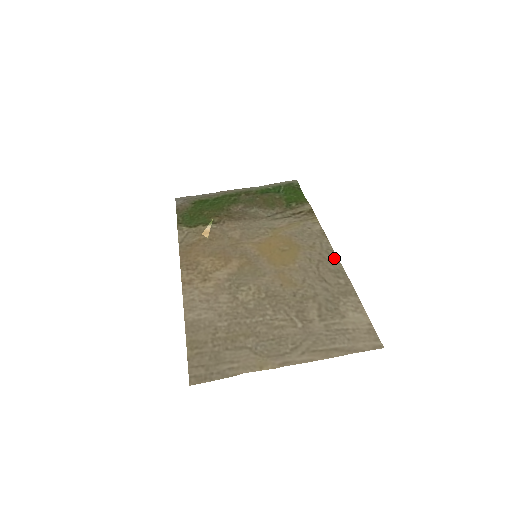
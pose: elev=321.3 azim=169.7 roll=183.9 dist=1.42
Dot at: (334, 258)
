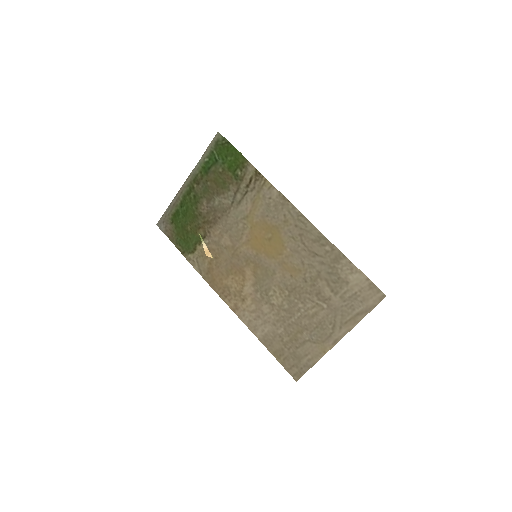
Dot at: (308, 225)
